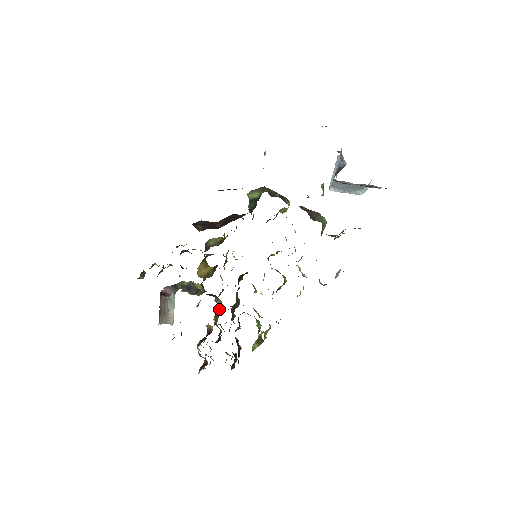
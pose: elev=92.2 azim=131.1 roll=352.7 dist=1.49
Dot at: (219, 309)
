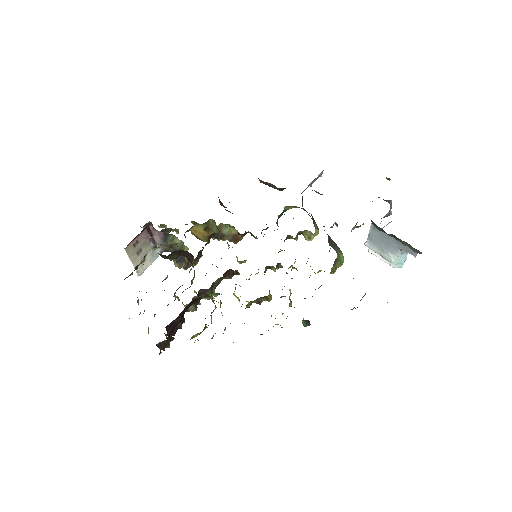
Dot at: occluded
